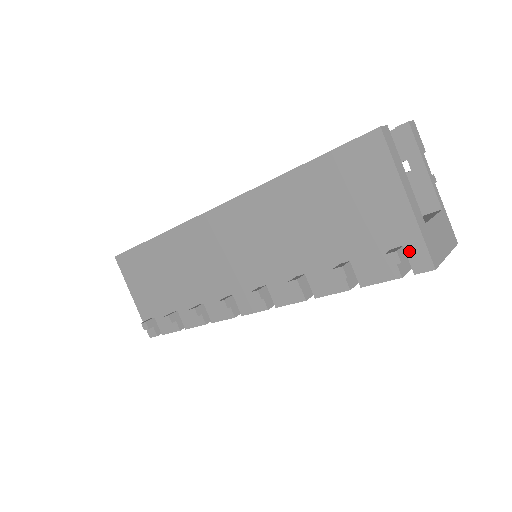
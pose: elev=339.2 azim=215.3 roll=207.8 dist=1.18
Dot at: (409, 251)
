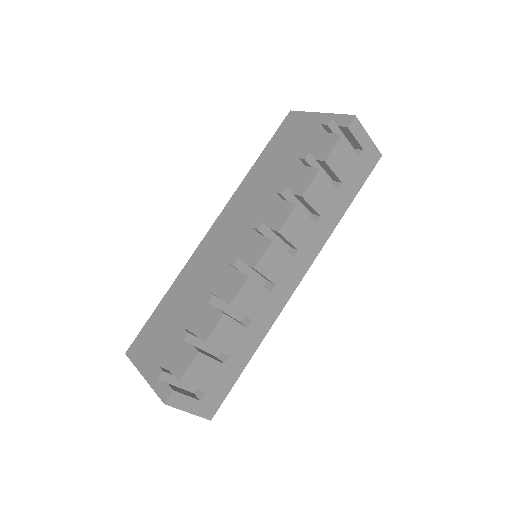
Dot at: (336, 124)
